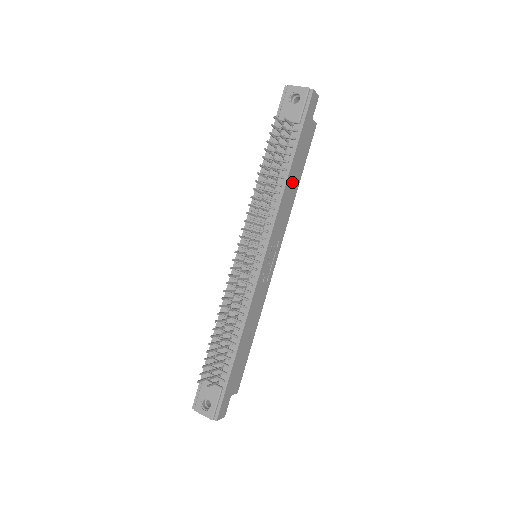
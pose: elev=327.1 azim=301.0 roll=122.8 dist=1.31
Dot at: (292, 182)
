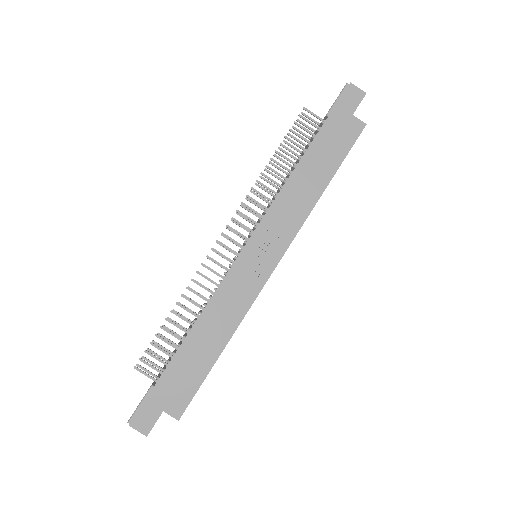
Dot at: (310, 175)
